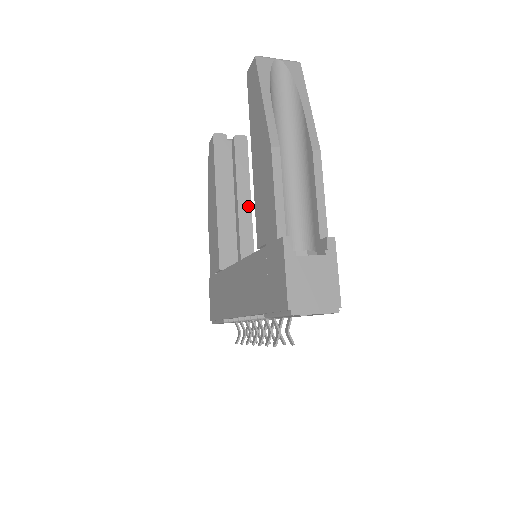
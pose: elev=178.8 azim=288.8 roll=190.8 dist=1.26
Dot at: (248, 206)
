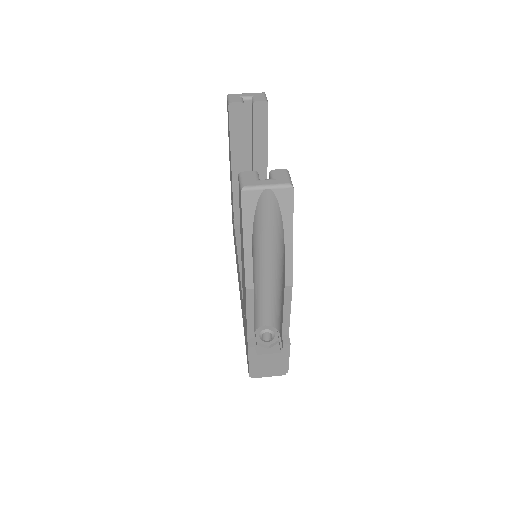
Dot at: (264, 173)
